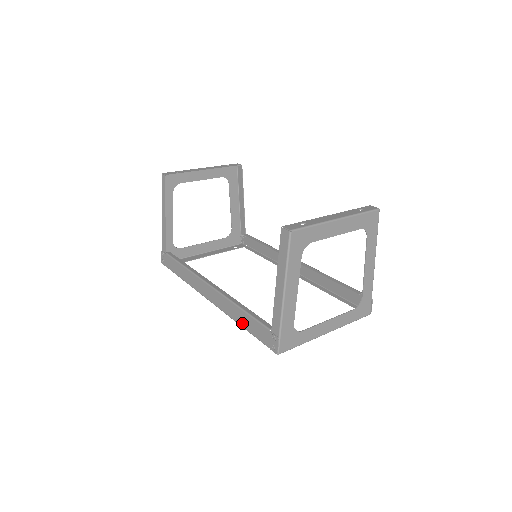
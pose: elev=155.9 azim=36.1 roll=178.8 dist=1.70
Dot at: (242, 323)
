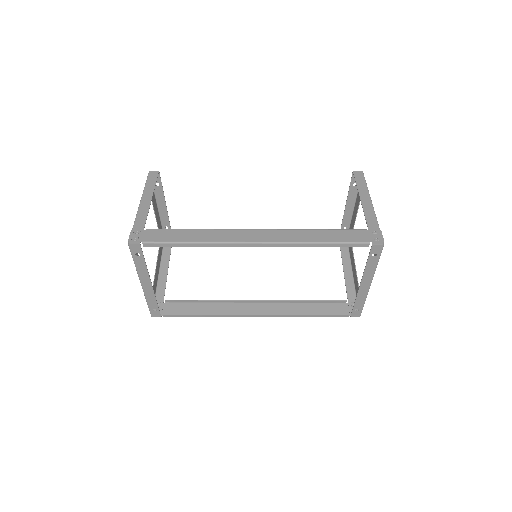
Dot at: (325, 239)
